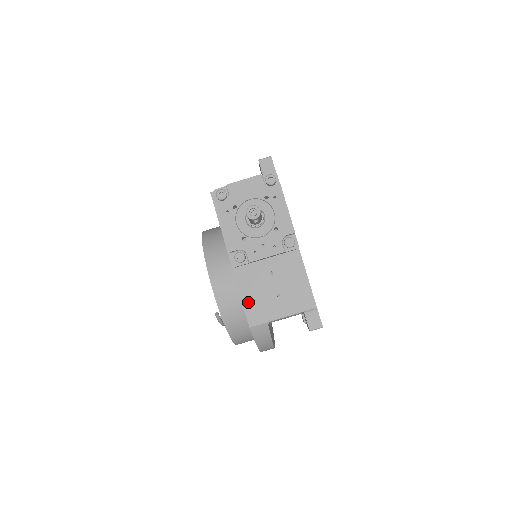
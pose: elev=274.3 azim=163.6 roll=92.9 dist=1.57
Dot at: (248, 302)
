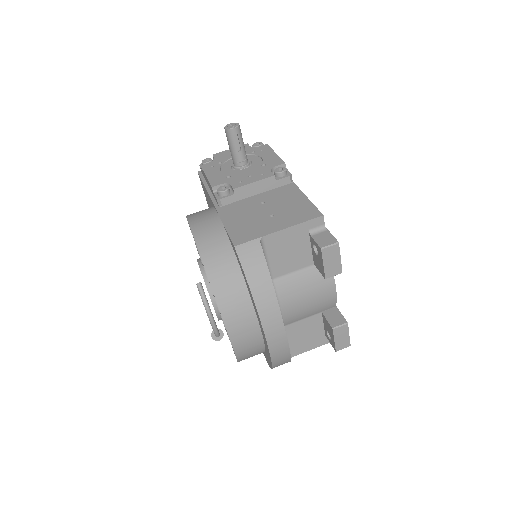
Dot at: (233, 227)
